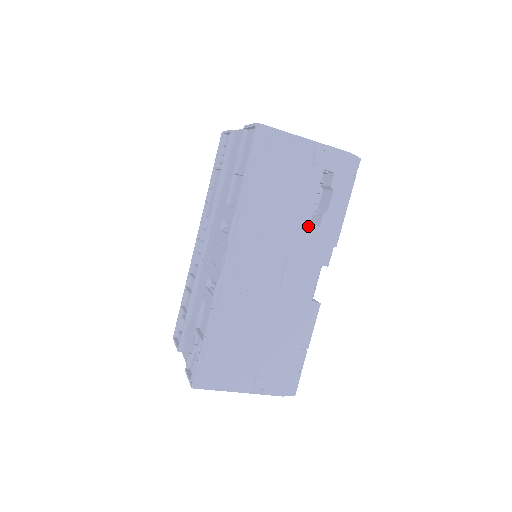
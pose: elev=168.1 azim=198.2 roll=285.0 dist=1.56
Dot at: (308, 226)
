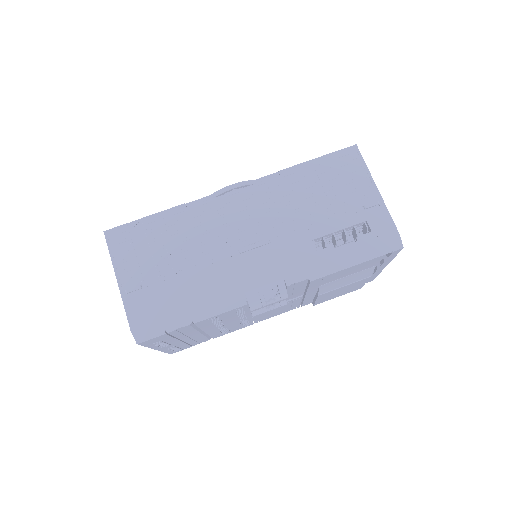
Dot at: (310, 240)
